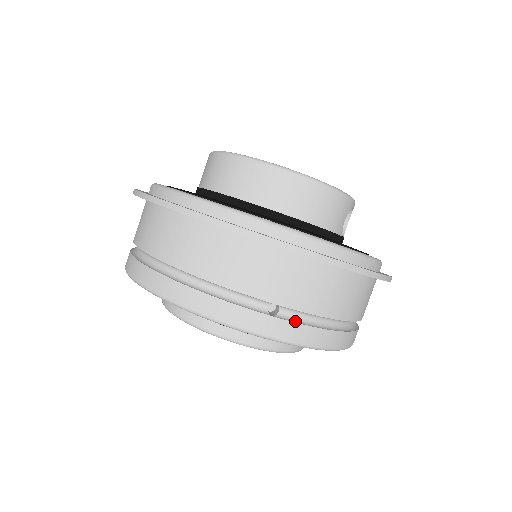
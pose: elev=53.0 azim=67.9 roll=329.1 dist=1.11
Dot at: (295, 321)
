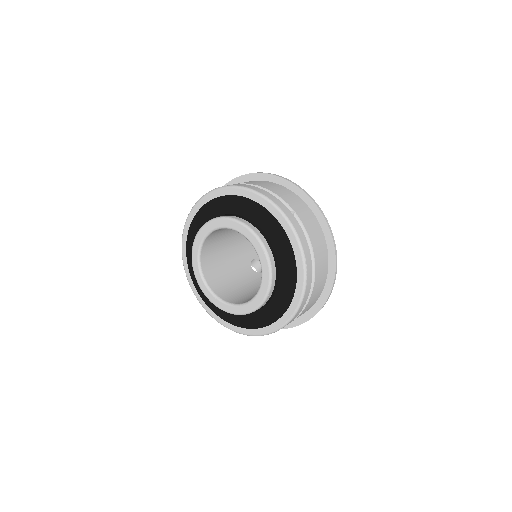
Dot at: (298, 225)
